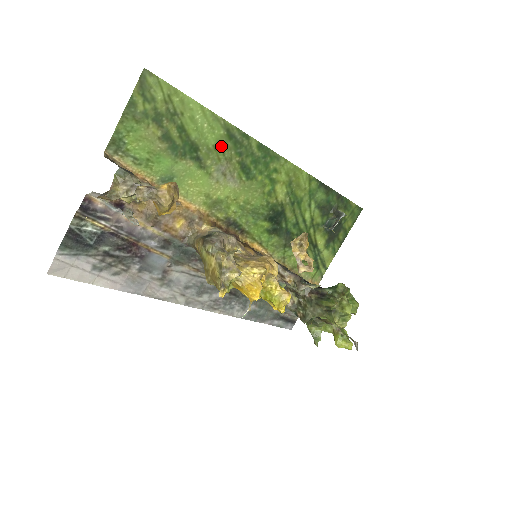
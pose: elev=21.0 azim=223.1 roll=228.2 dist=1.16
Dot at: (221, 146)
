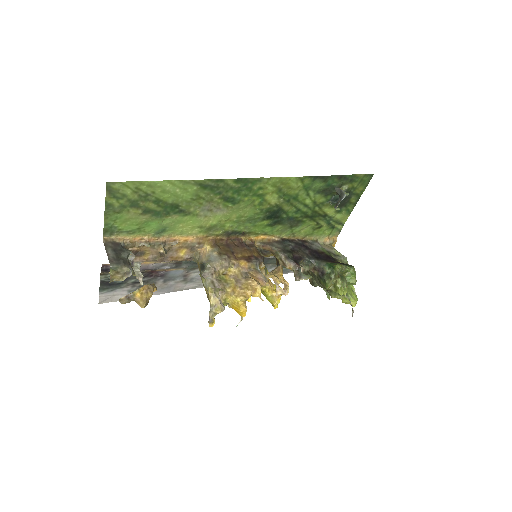
Dot at: (199, 196)
